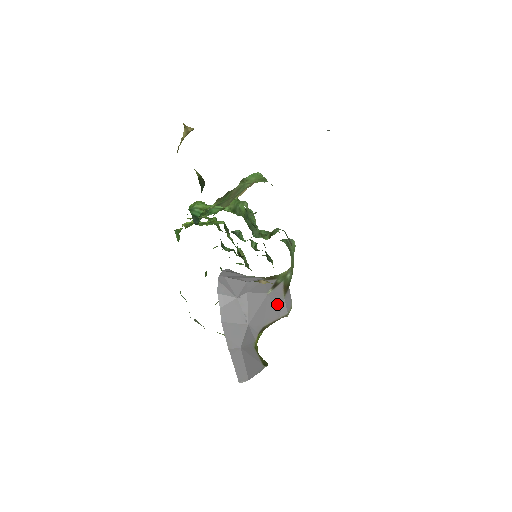
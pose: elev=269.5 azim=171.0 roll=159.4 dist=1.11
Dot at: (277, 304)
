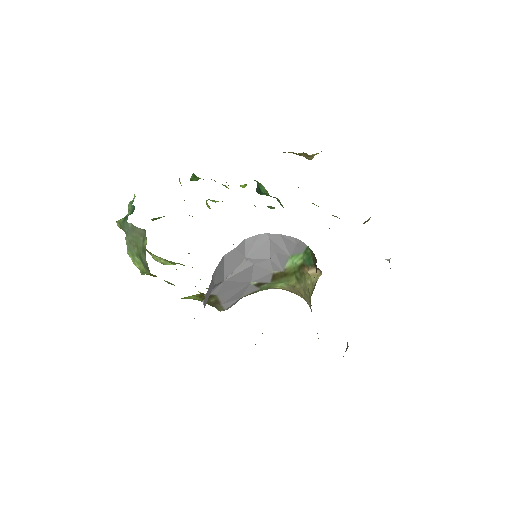
Dot at: (236, 295)
